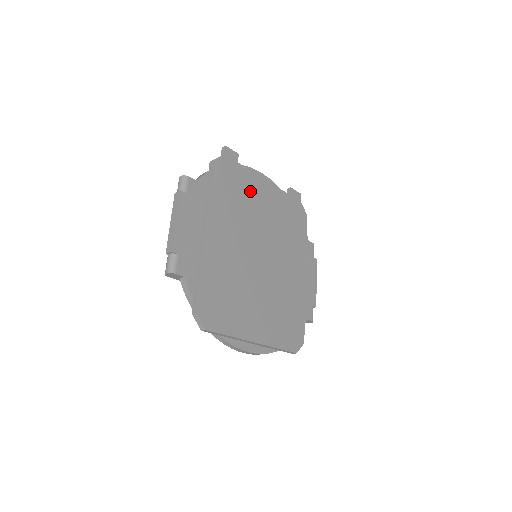
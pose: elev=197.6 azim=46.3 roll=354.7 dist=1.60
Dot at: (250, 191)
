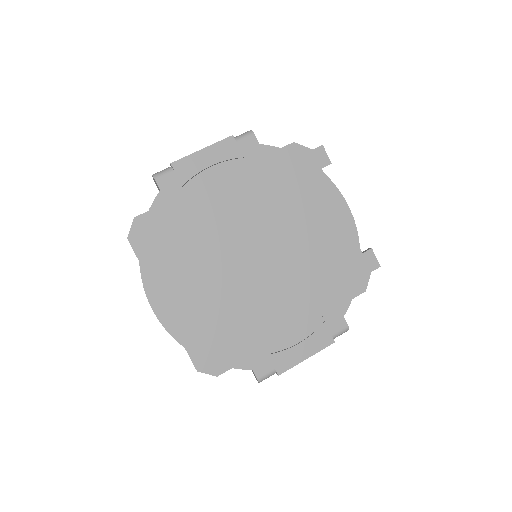
Dot at: (309, 201)
